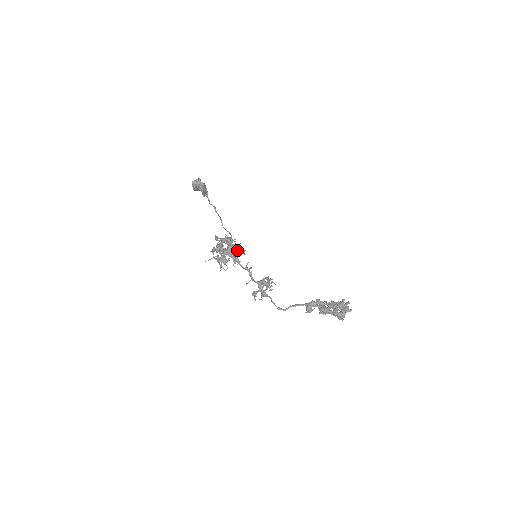
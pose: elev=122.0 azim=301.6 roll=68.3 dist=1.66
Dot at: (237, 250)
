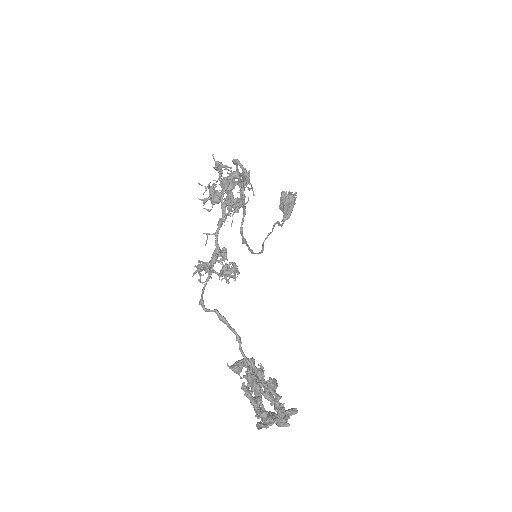
Dot at: (241, 199)
